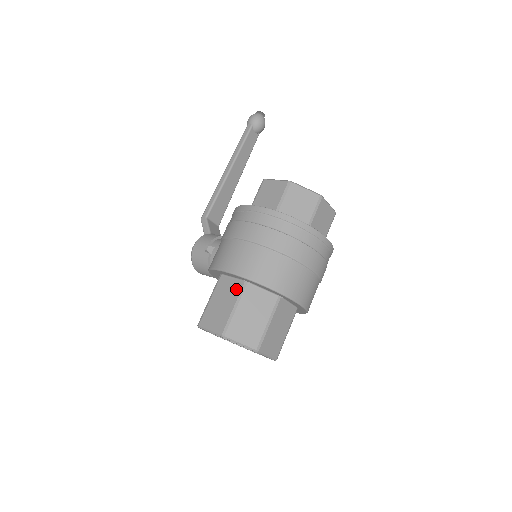
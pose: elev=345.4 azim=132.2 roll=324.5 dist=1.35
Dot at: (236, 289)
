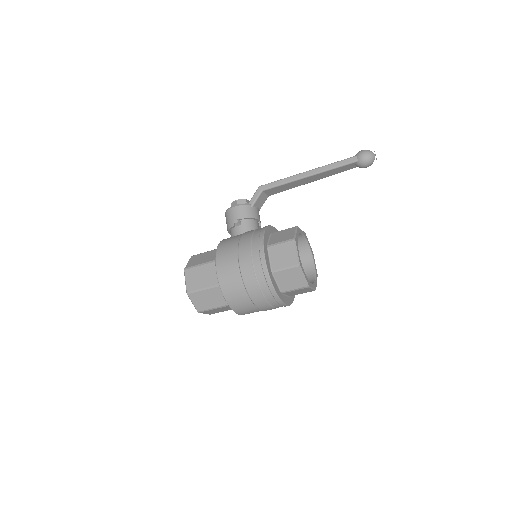
Dot at: (214, 281)
